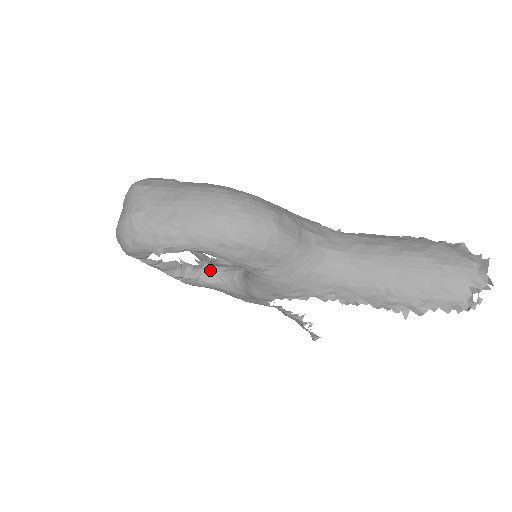
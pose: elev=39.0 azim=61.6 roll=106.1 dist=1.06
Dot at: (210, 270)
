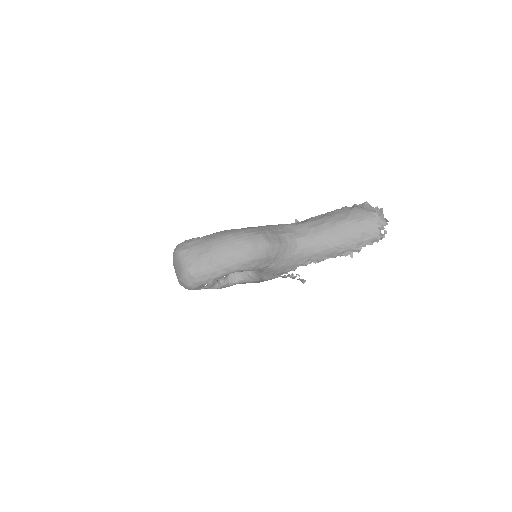
Dot at: (233, 275)
